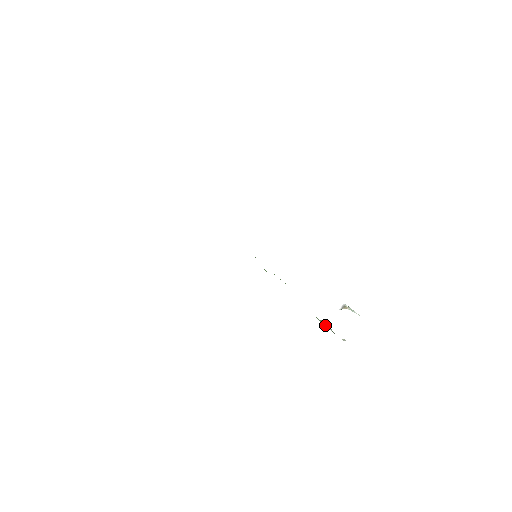
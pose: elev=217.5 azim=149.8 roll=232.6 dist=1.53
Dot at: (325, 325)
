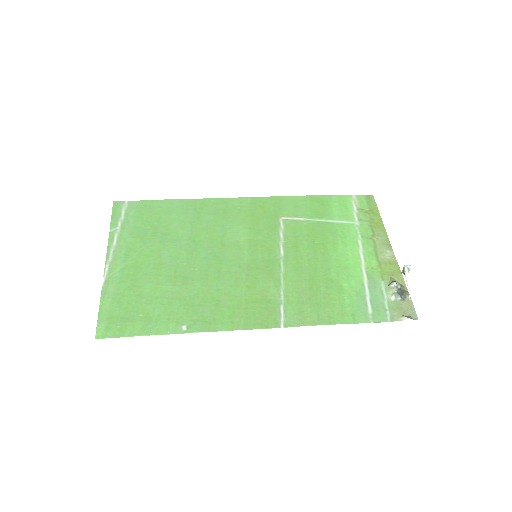
Dot at: (386, 294)
